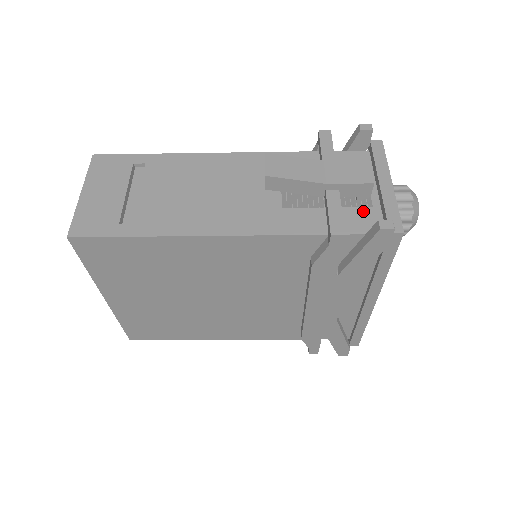
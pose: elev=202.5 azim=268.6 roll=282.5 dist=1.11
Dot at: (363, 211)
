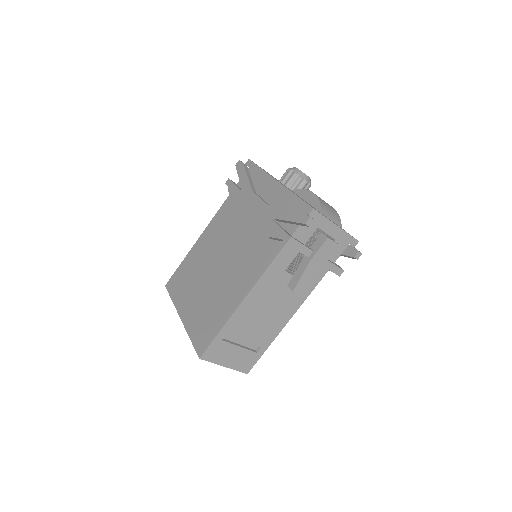
Dot at: occluded
